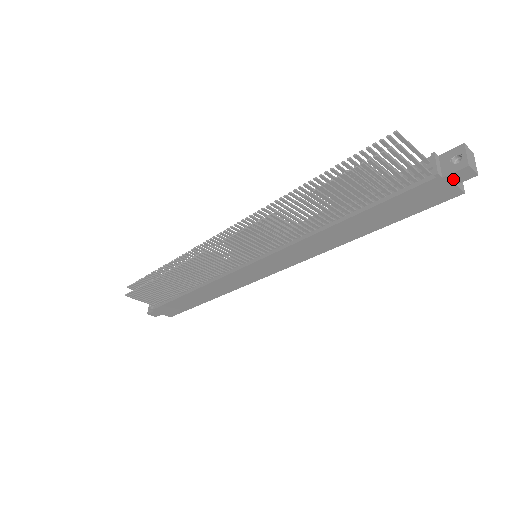
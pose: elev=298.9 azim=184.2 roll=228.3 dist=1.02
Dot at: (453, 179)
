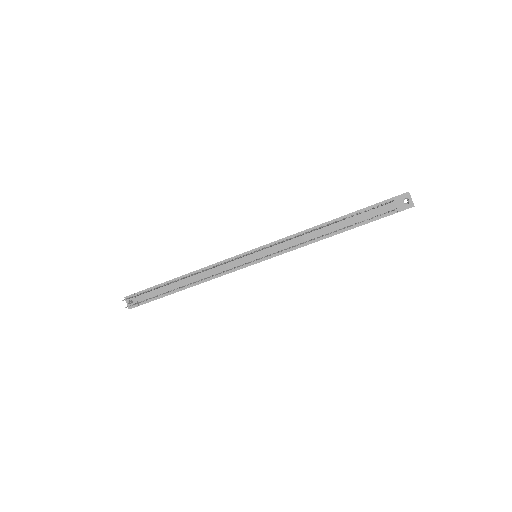
Dot at: (403, 210)
